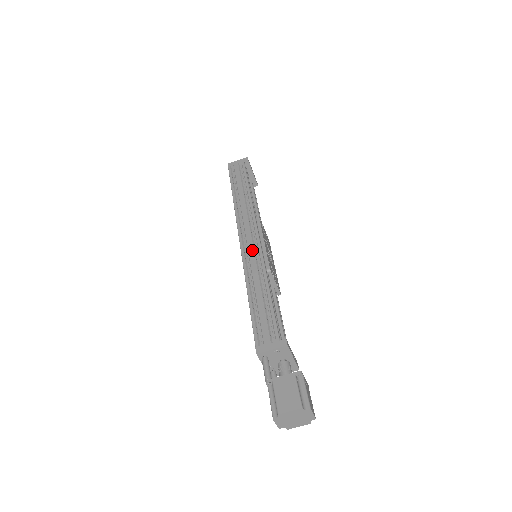
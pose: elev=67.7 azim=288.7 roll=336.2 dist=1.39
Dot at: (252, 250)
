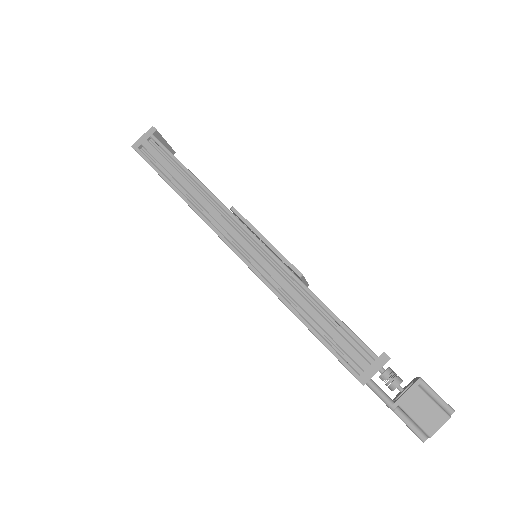
Dot at: (261, 258)
